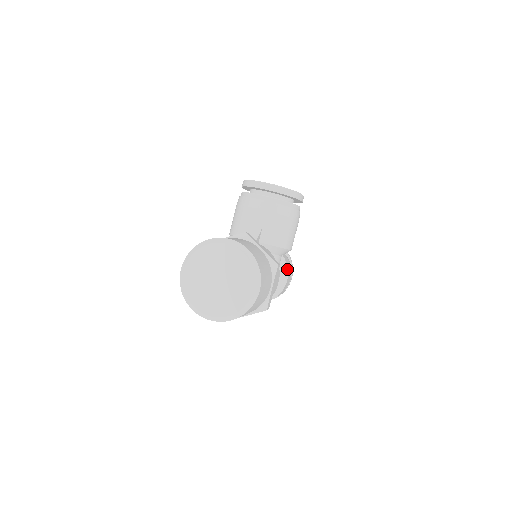
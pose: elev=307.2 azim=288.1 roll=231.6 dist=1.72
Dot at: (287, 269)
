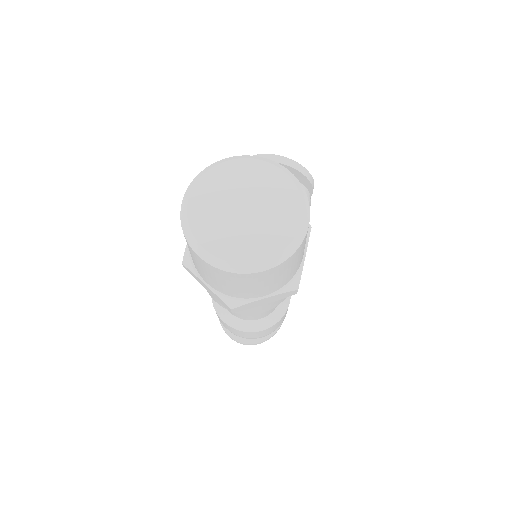
Dot at: occluded
